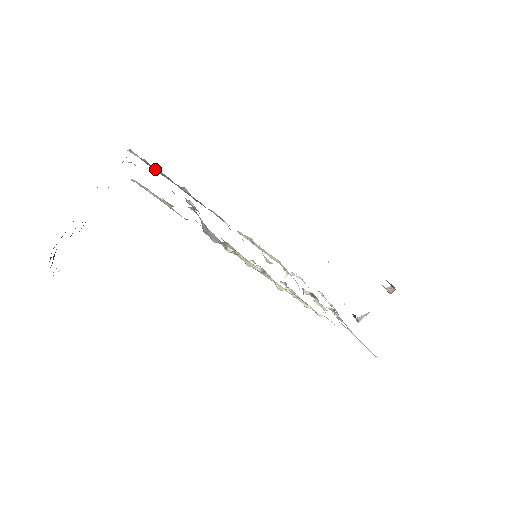
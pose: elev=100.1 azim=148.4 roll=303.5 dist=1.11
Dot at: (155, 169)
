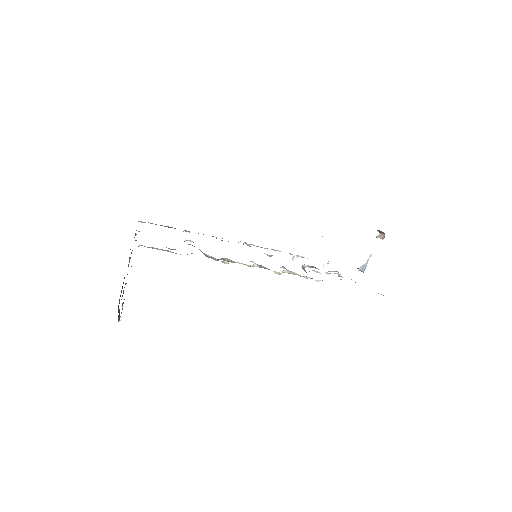
Dot at: occluded
